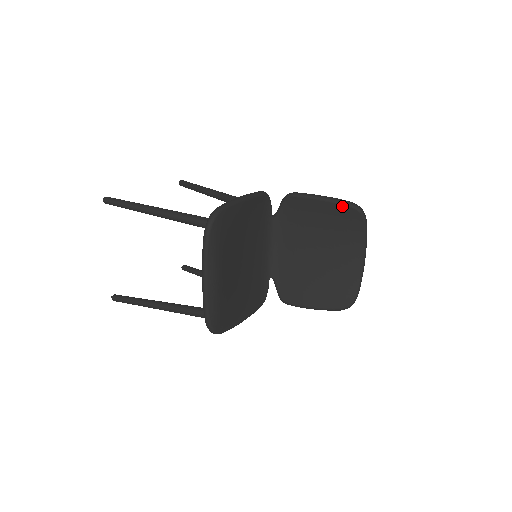
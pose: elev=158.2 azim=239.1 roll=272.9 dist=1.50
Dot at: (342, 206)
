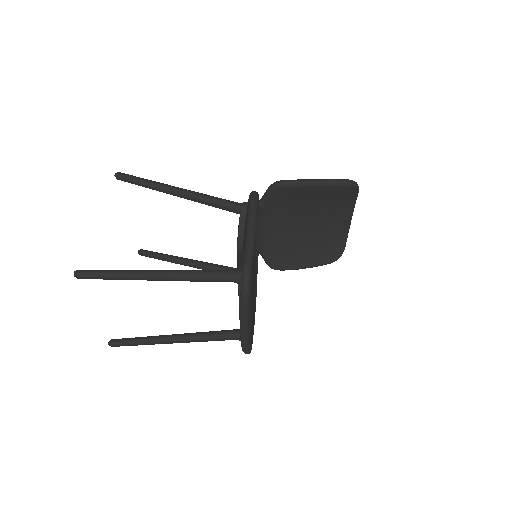
Dot at: (339, 187)
